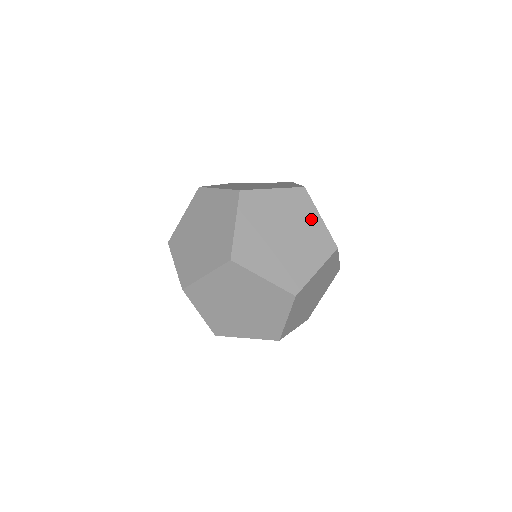
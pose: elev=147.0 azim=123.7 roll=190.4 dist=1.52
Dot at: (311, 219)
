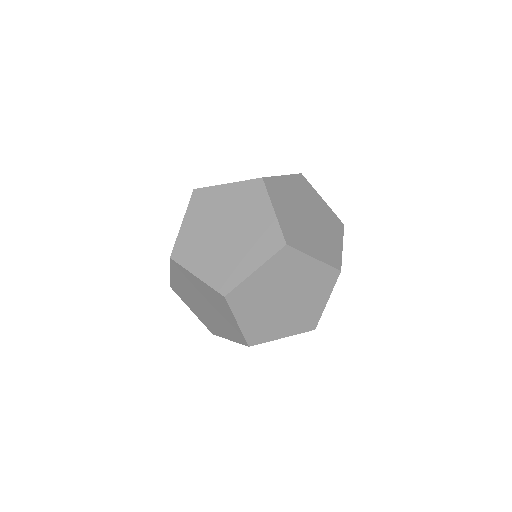
Dot at: occluded
